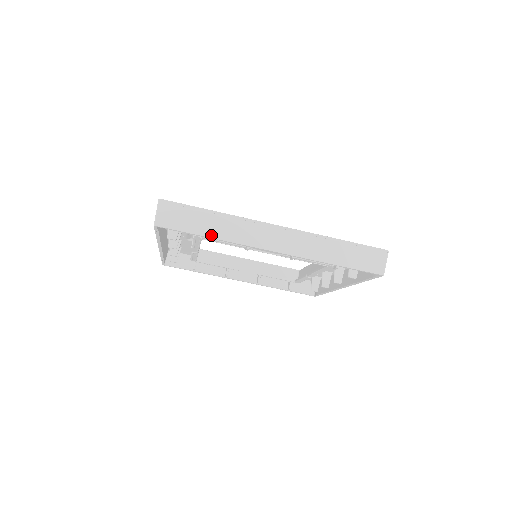
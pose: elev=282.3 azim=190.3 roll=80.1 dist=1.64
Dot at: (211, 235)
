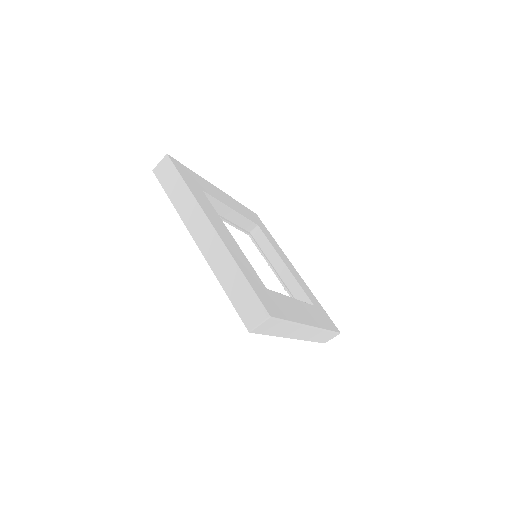
Dot at: (275, 335)
